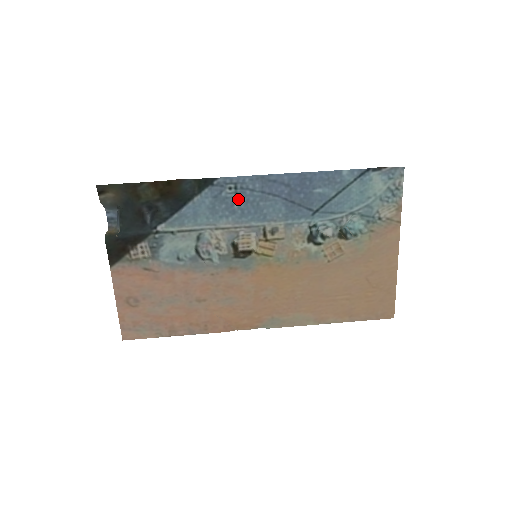
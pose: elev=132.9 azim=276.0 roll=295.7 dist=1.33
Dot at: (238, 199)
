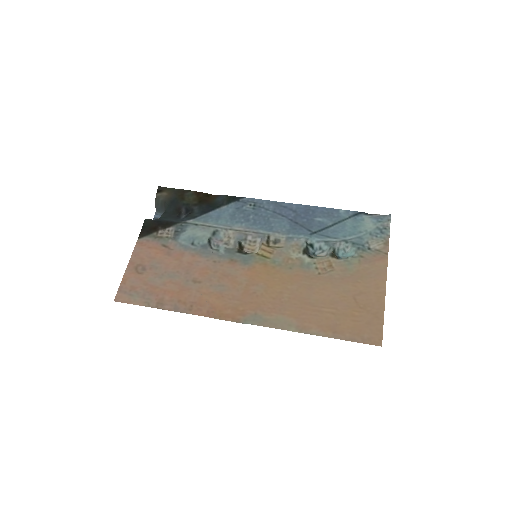
Dot at: (254, 213)
